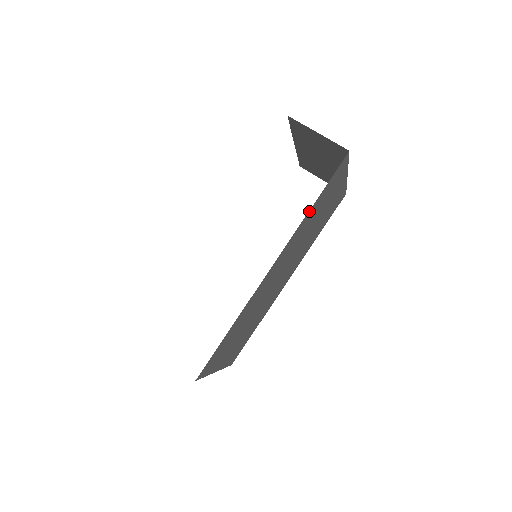
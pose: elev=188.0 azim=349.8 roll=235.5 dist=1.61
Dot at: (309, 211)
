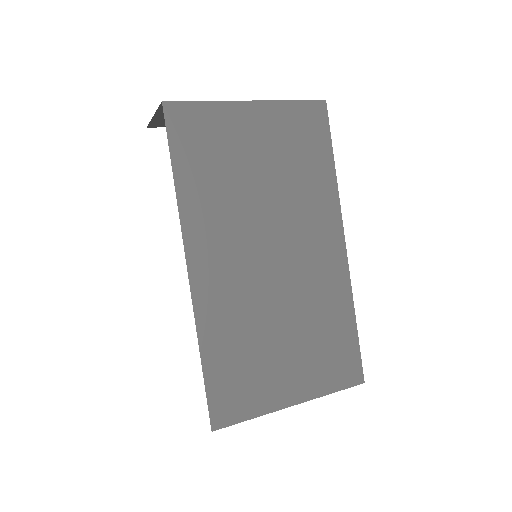
Dot at: (178, 189)
